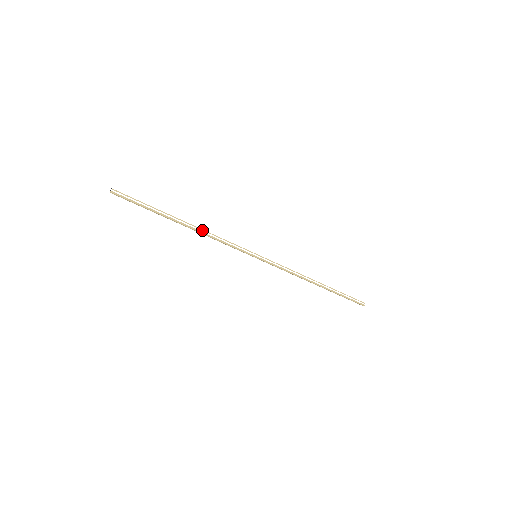
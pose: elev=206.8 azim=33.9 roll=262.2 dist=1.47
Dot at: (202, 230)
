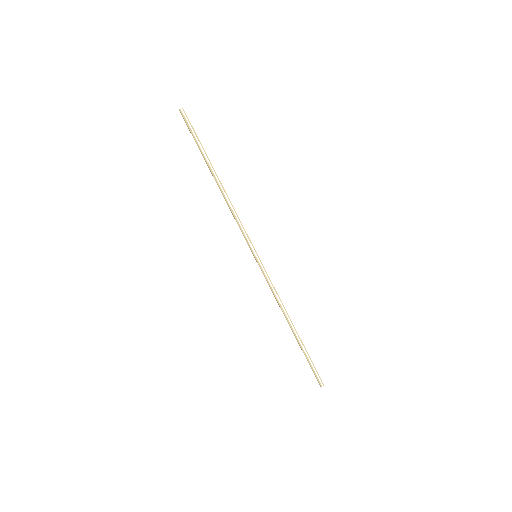
Dot at: (227, 197)
